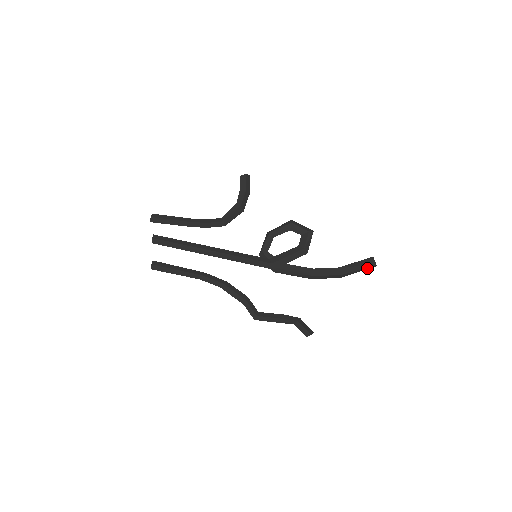
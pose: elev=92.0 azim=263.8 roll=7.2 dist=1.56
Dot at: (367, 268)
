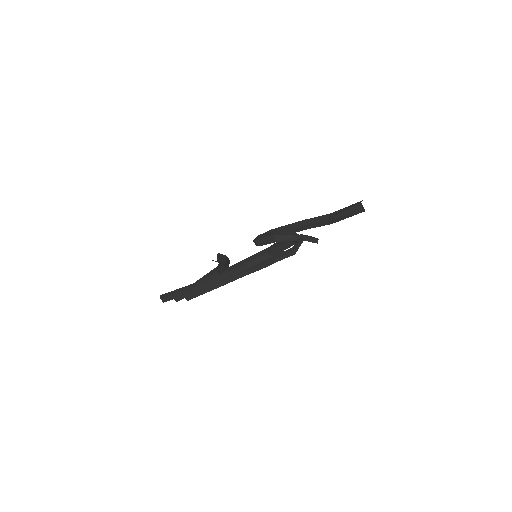
Dot at: (356, 211)
